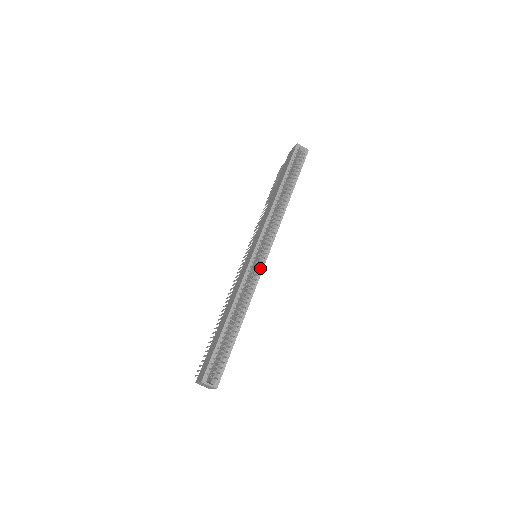
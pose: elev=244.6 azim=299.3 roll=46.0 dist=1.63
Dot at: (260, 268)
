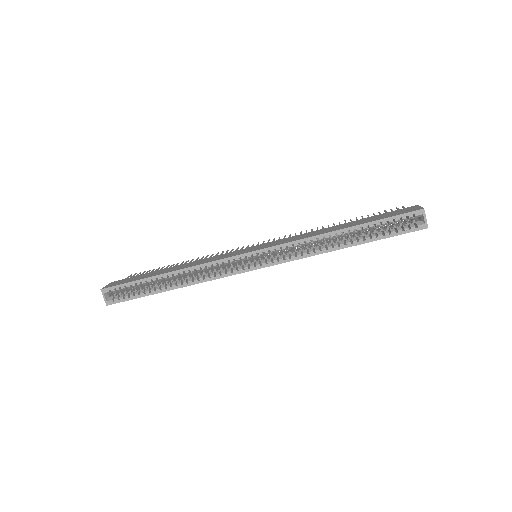
Dot at: (236, 271)
